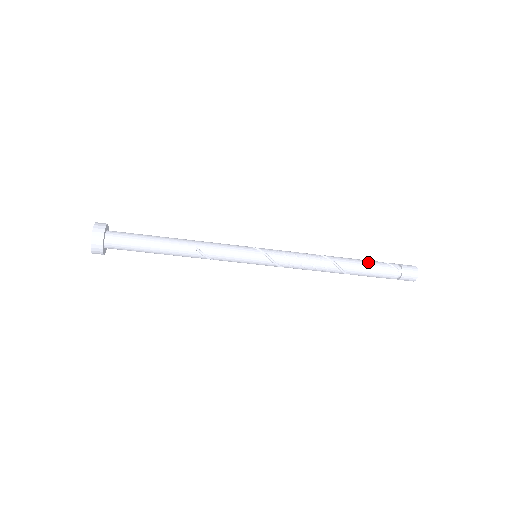
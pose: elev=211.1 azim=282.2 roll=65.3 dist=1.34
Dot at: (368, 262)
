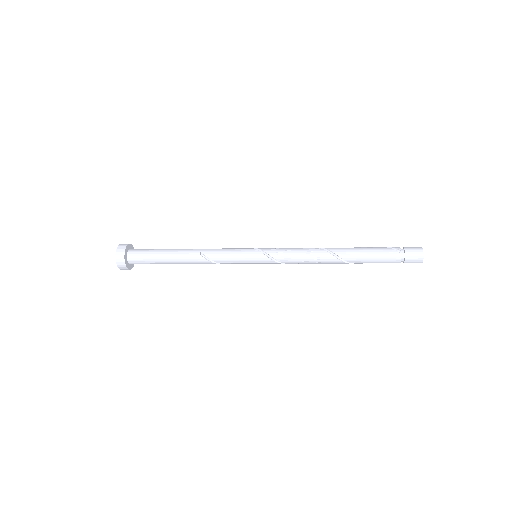
Dot at: (366, 248)
